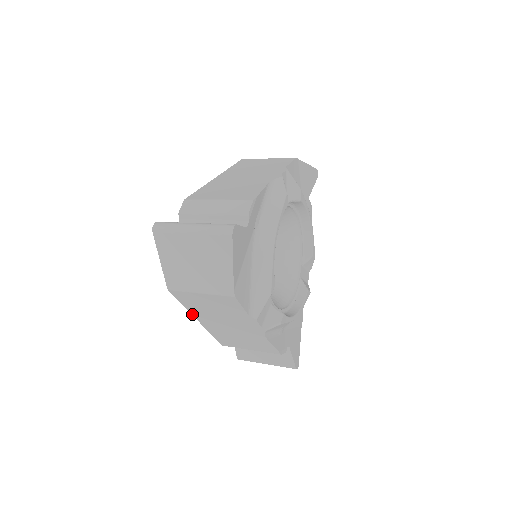
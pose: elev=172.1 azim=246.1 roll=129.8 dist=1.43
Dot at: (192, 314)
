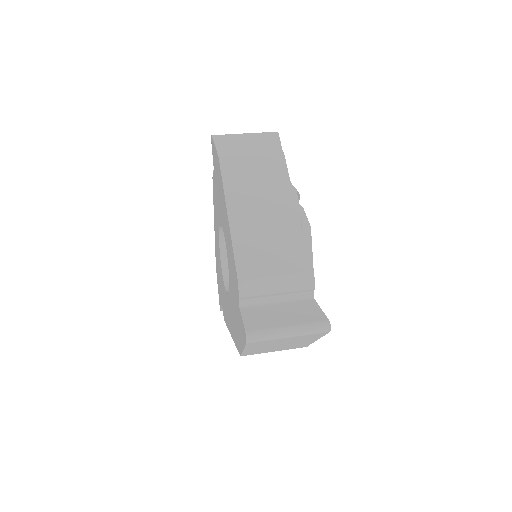
Dot at: occluded
